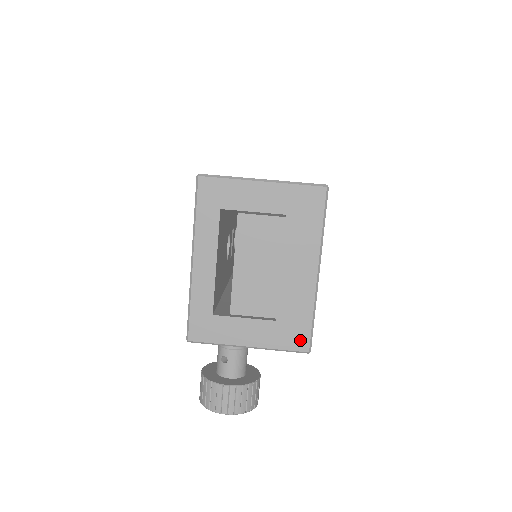
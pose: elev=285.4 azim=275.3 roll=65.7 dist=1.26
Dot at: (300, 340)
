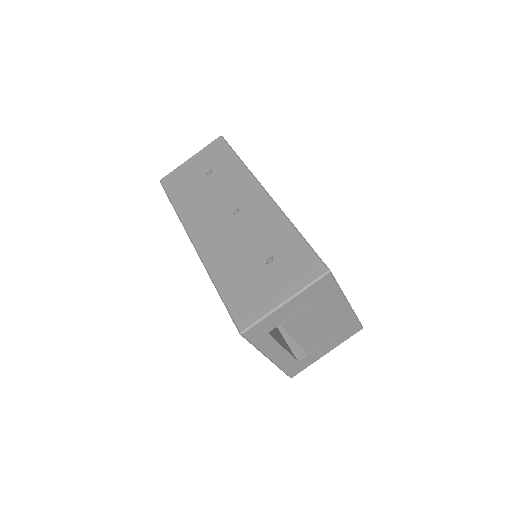
Dot at: (355, 330)
